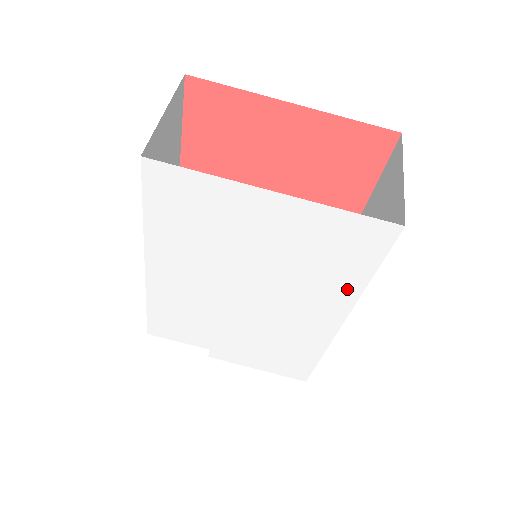
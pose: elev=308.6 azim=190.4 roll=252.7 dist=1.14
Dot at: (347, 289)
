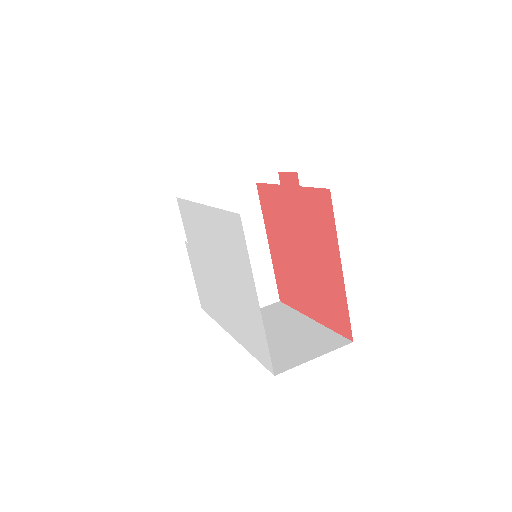
Dot at: (243, 340)
